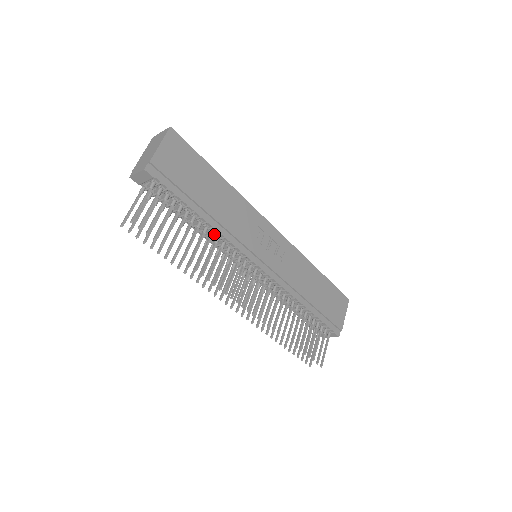
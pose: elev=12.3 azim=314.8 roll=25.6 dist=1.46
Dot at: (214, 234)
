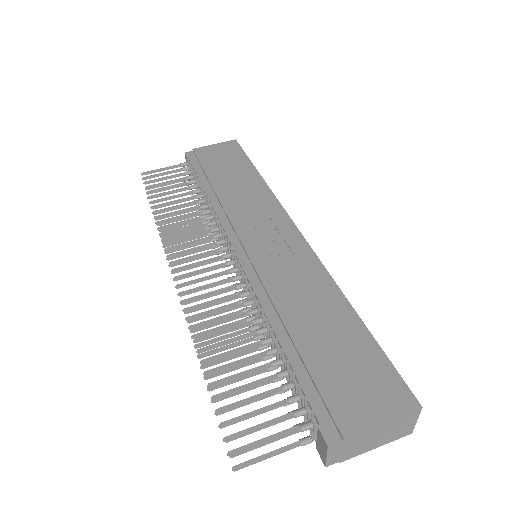
Dot at: (211, 210)
